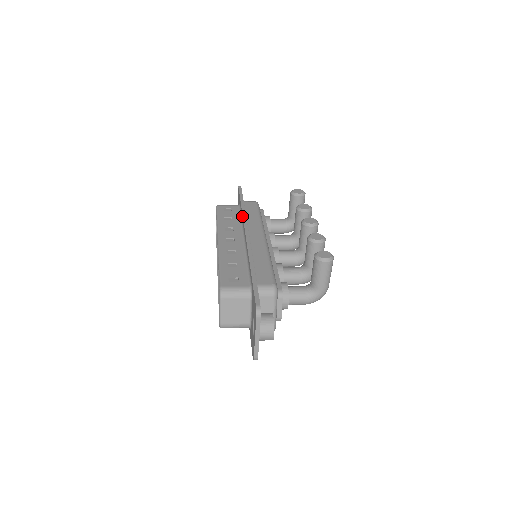
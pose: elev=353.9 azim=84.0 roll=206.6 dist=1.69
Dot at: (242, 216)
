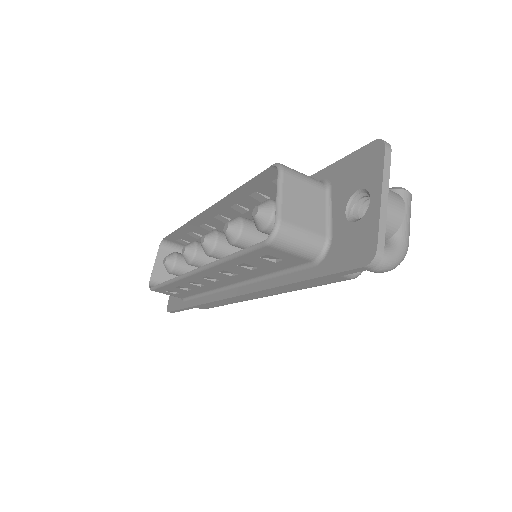
Dot at: occluded
